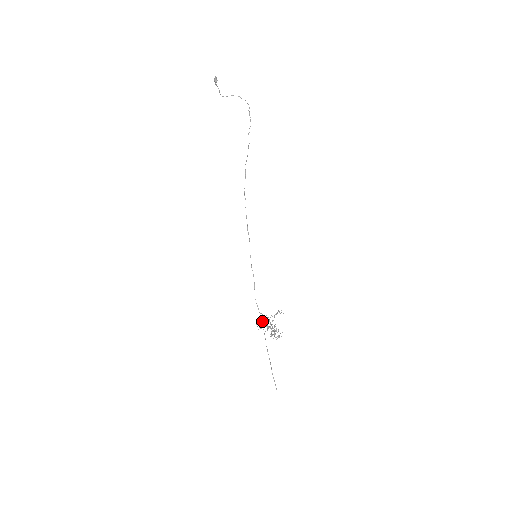
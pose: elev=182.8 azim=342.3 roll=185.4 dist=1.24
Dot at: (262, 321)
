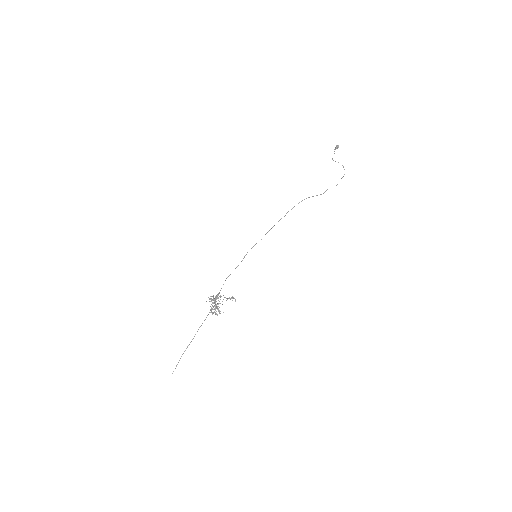
Dot at: occluded
